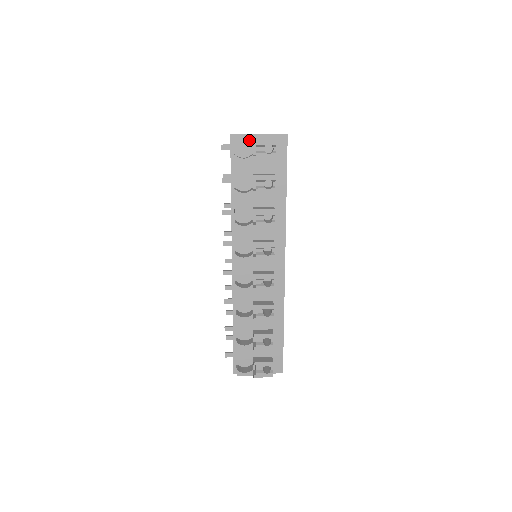
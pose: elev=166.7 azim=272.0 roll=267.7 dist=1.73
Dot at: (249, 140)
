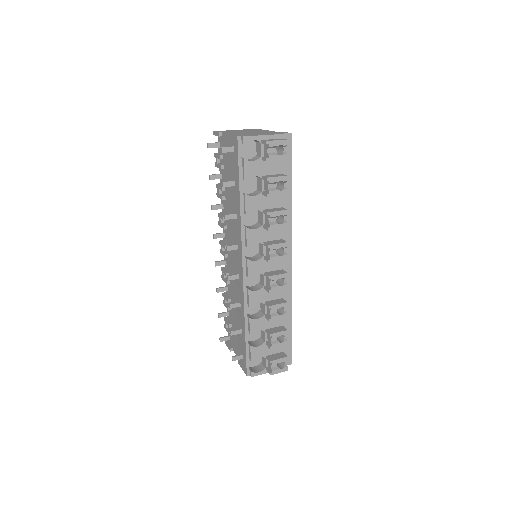
Dot at: (253, 141)
